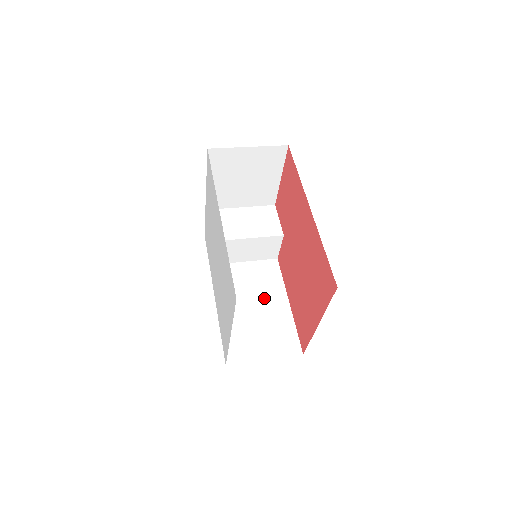
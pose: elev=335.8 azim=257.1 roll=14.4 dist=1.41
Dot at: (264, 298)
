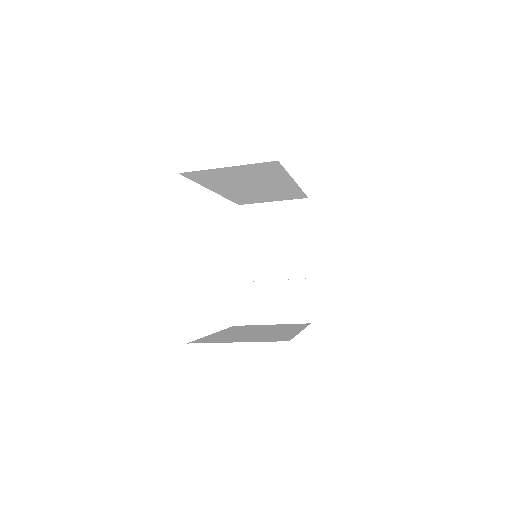
Dot at: (274, 330)
